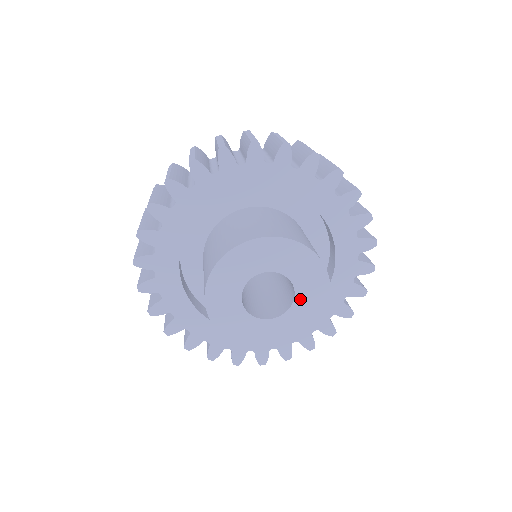
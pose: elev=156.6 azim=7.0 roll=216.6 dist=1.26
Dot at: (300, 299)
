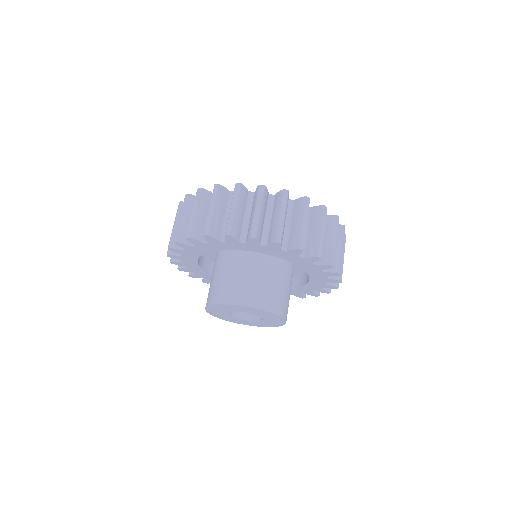
Dot at: (267, 320)
